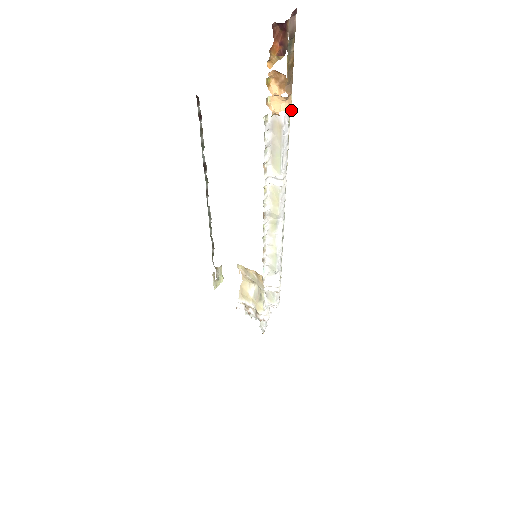
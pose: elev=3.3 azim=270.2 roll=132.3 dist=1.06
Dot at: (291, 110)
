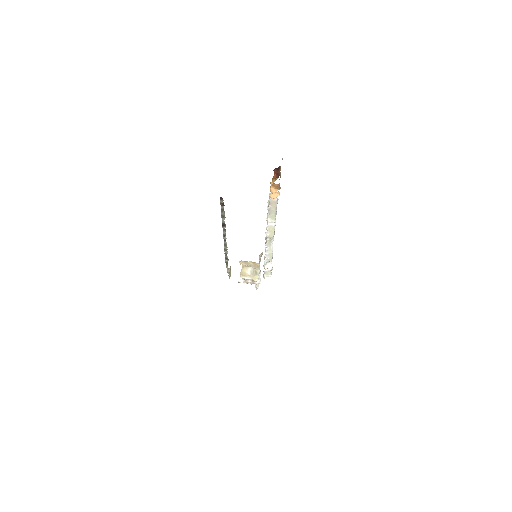
Dot at: occluded
